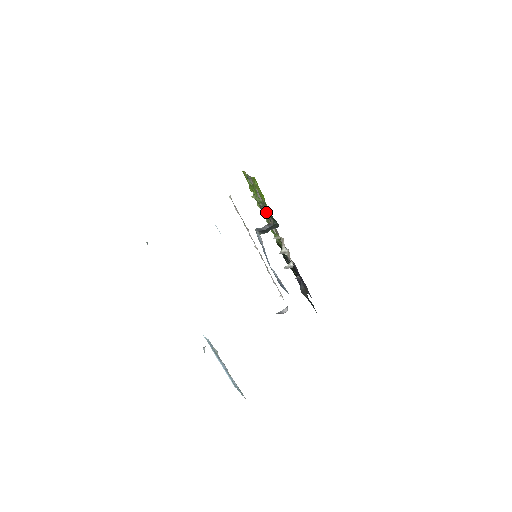
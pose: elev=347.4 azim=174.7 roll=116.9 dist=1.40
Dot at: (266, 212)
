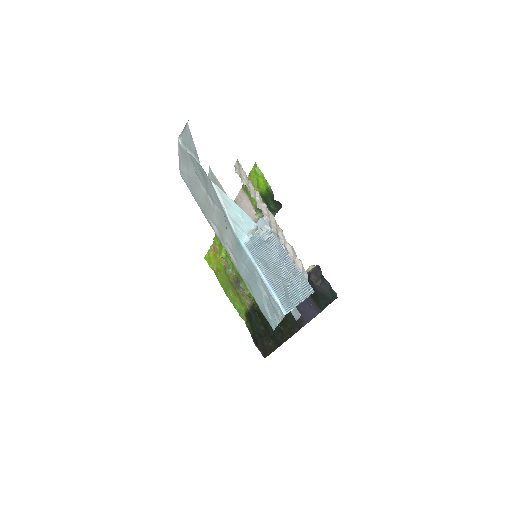
Dot at: (261, 214)
